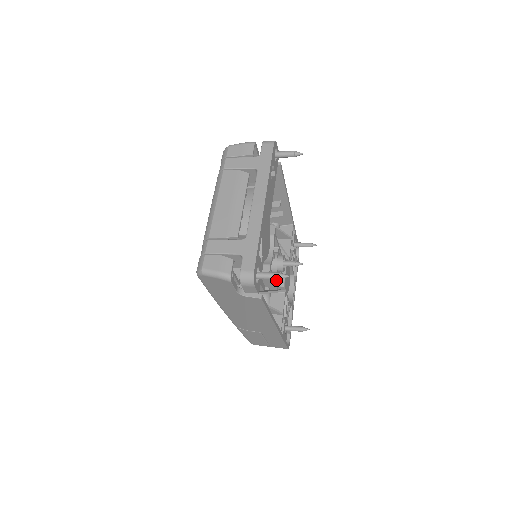
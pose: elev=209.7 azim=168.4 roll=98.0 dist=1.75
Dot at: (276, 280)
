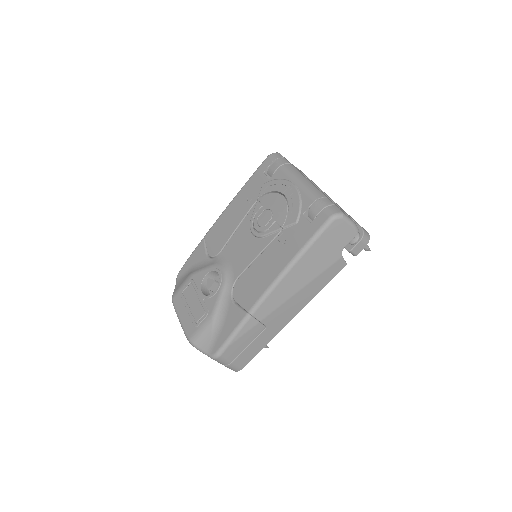
Dot at: occluded
